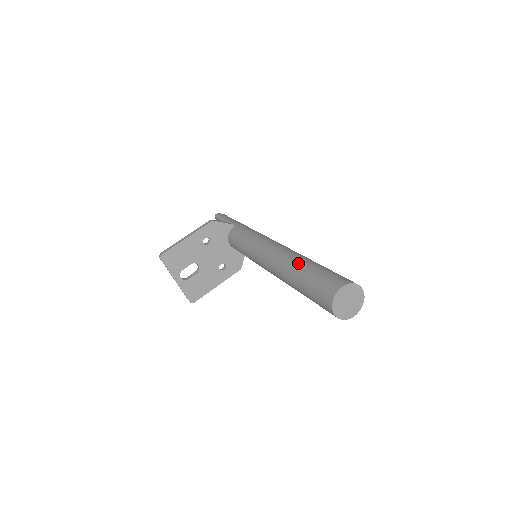
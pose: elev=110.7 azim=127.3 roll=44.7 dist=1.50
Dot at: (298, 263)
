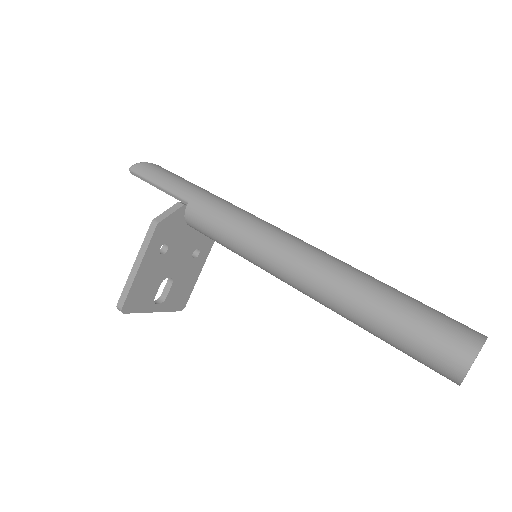
Dot at: (362, 305)
